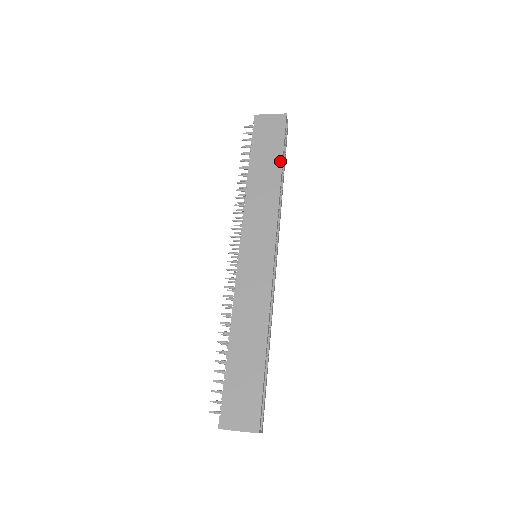
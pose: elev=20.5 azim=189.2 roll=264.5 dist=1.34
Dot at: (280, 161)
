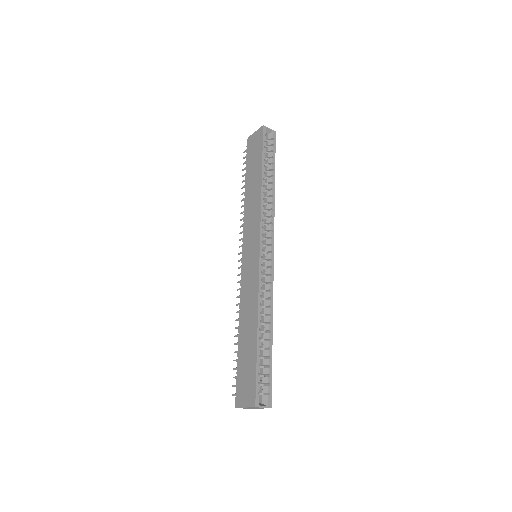
Dot at: (260, 168)
